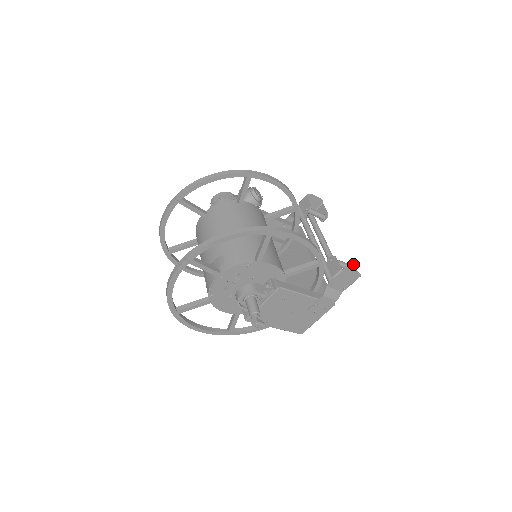
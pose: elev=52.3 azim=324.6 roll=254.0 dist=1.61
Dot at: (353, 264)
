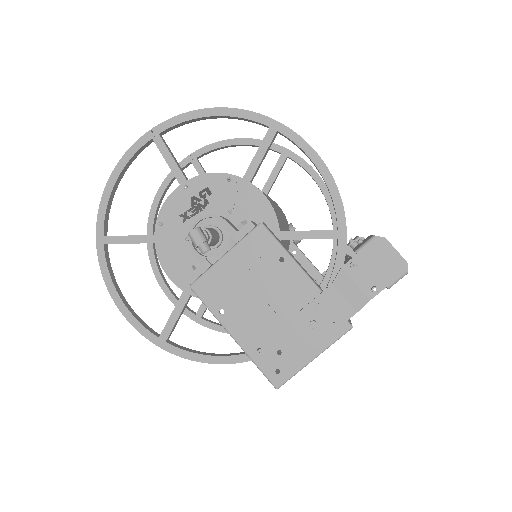
Dot at: occluded
